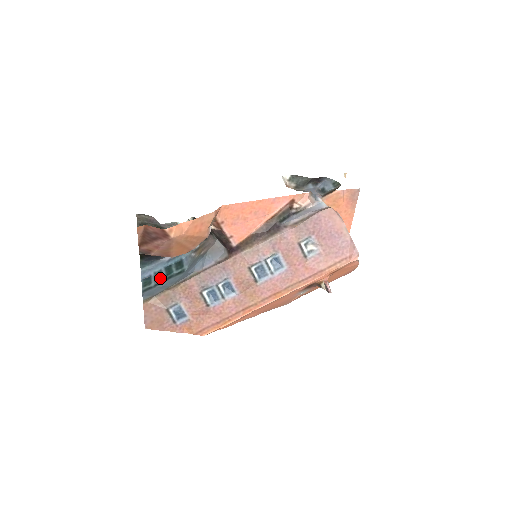
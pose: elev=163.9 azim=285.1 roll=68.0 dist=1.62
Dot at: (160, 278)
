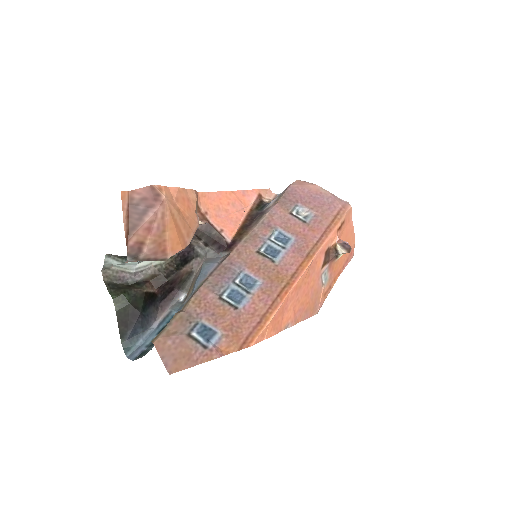
Dot at: occluded
